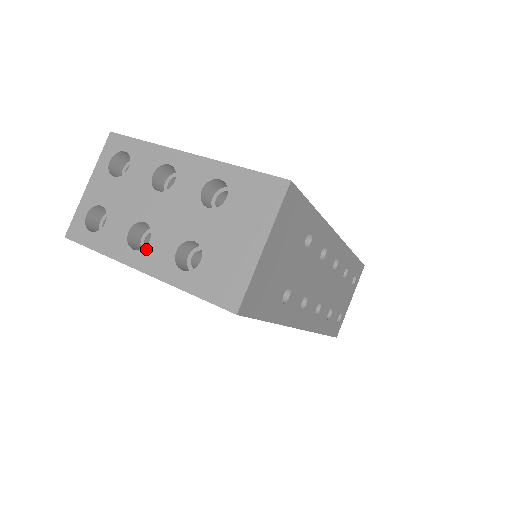
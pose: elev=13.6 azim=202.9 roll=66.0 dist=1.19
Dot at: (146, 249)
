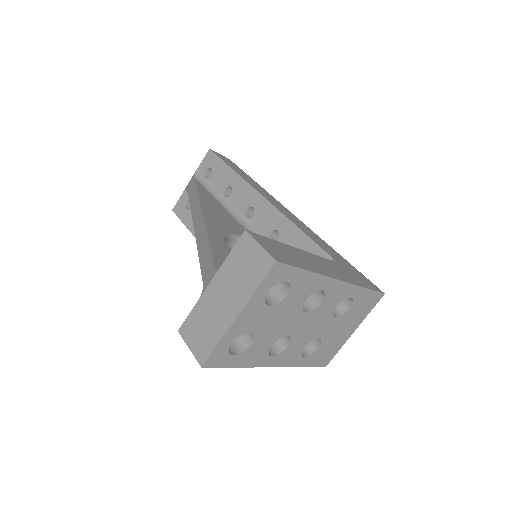
Dot at: (283, 353)
